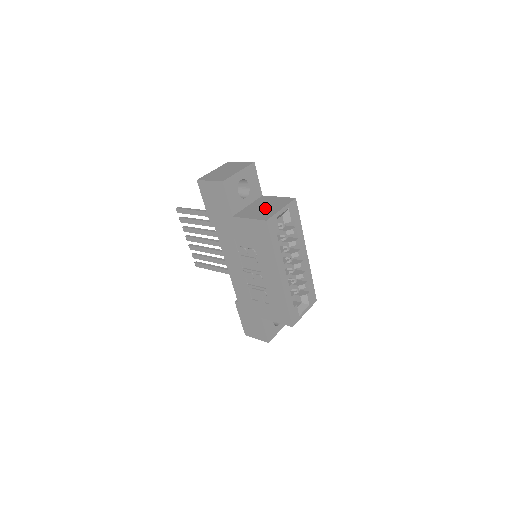
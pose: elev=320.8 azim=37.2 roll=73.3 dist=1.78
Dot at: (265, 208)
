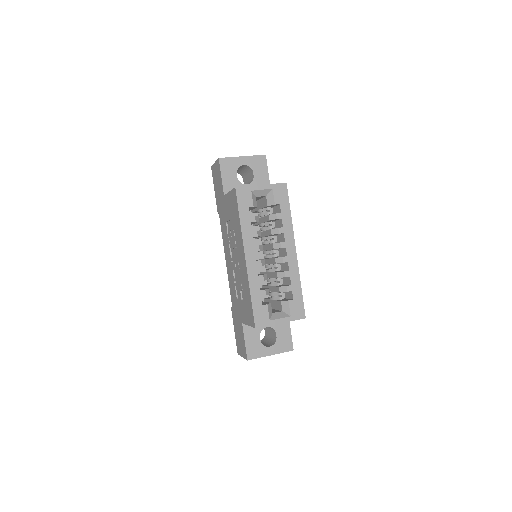
Dot at: occluded
